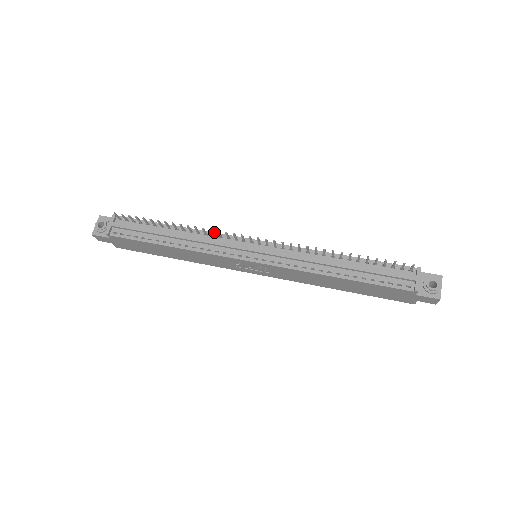
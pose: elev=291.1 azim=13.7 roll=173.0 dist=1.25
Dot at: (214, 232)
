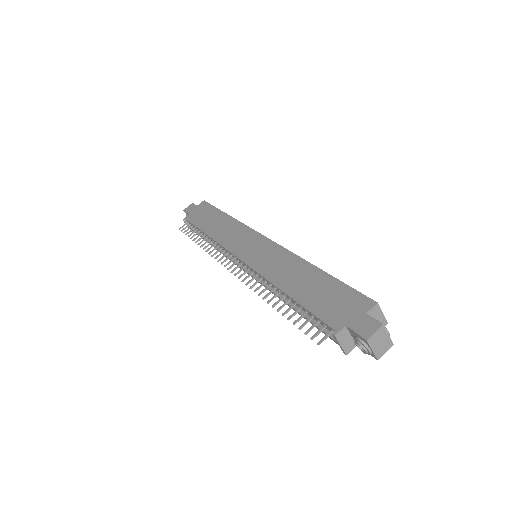
Dot at: (220, 245)
